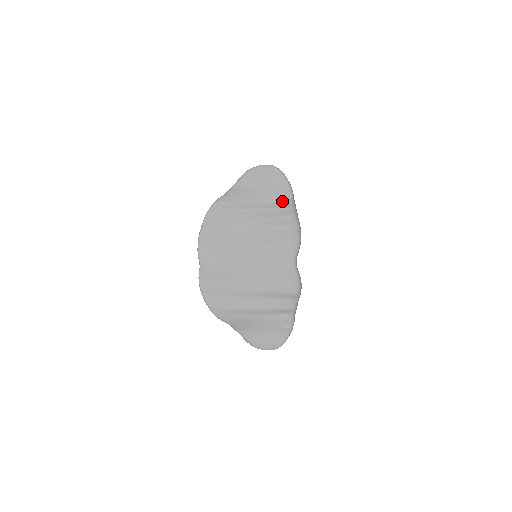
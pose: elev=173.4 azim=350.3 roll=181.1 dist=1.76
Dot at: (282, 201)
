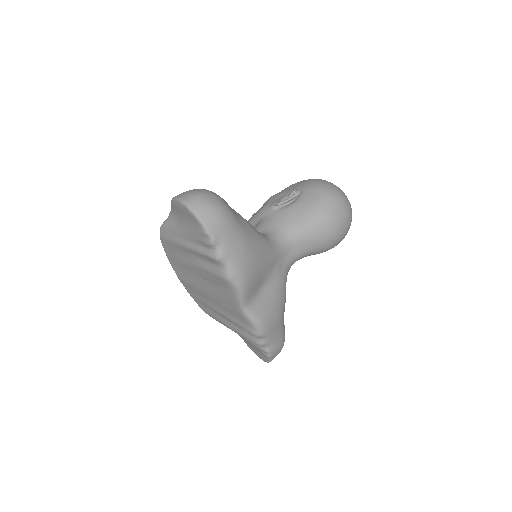
Dot at: (205, 246)
